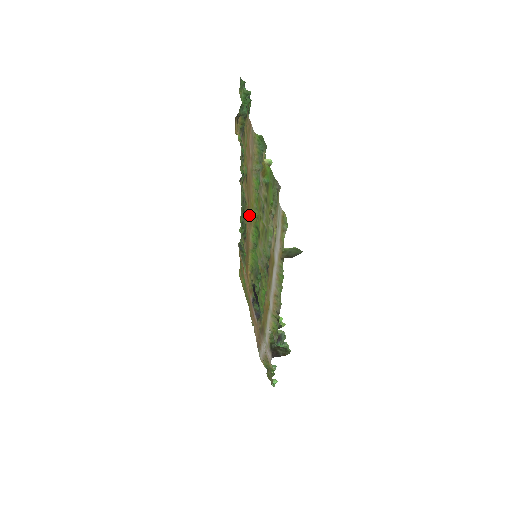
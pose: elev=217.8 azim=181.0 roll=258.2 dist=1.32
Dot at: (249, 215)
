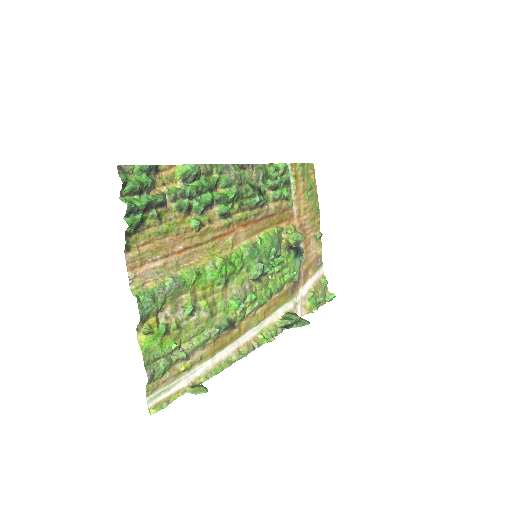
Dot at: (225, 241)
